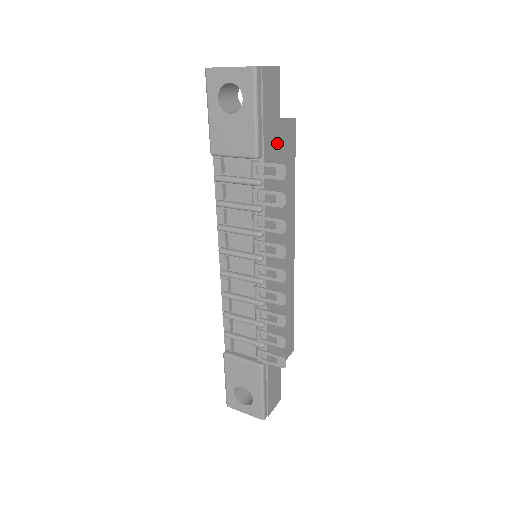
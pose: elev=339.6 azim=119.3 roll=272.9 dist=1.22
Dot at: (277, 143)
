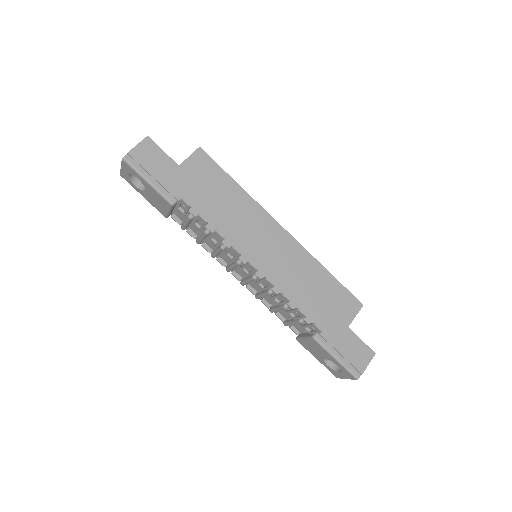
Dot at: (188, 180)
